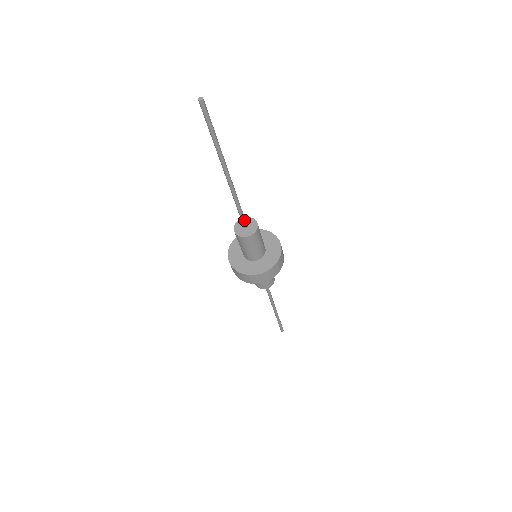
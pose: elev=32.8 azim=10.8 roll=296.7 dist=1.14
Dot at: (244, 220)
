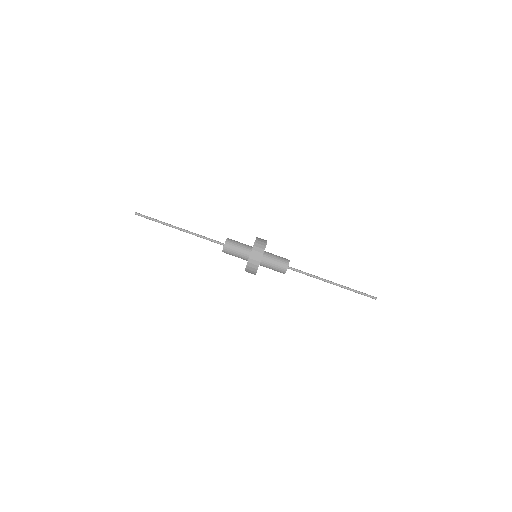
Dot at: (218, 242)
